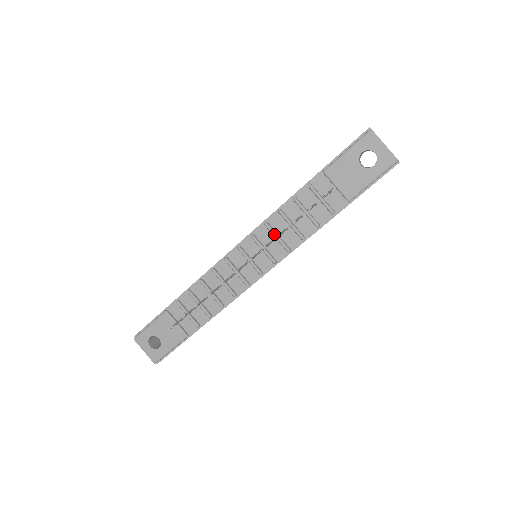
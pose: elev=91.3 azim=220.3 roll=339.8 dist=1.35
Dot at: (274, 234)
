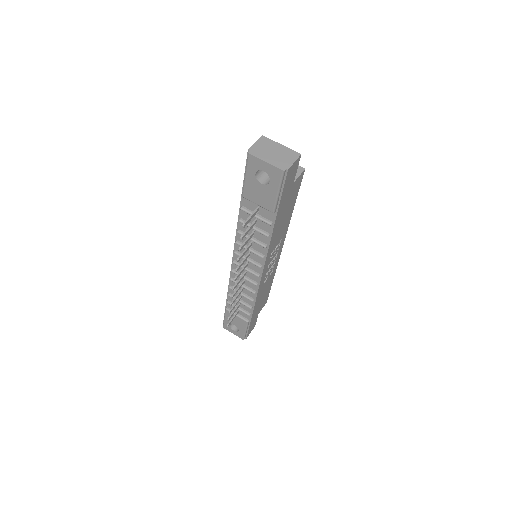
Dot at: occluded
